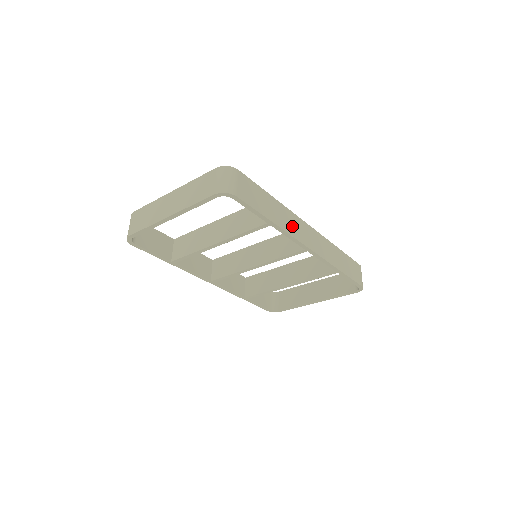
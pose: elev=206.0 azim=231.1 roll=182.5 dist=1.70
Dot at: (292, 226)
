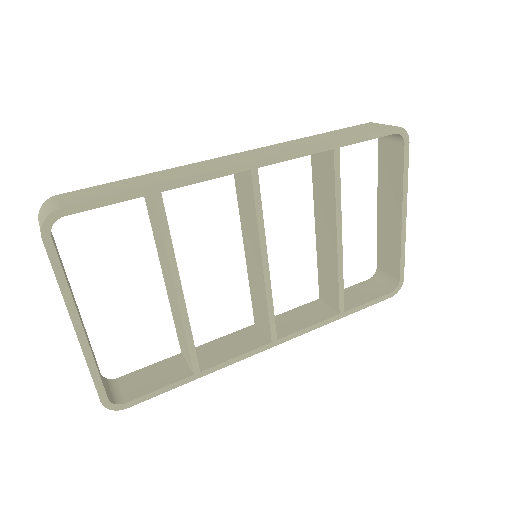
Dot at: (199, 169)
